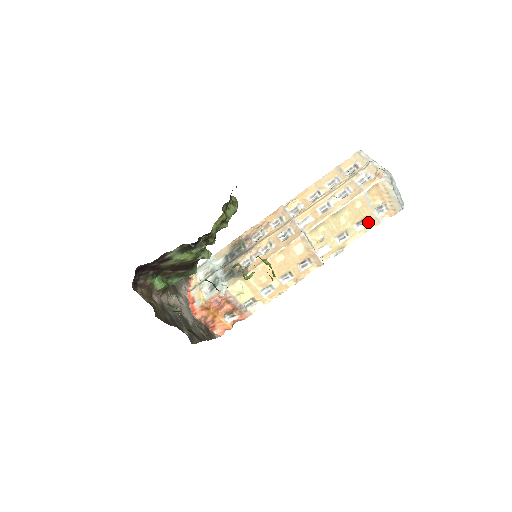
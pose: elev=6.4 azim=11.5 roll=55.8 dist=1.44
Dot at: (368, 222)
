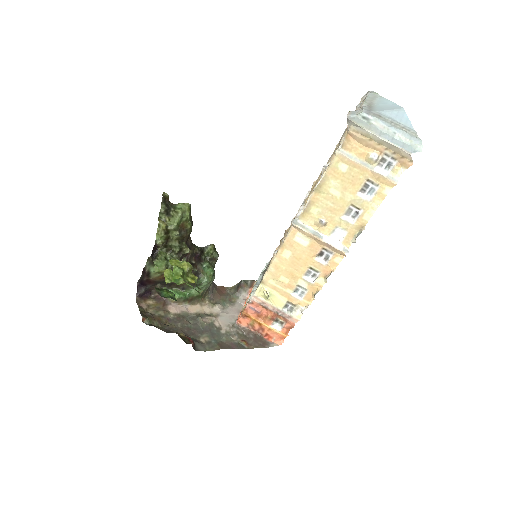
Dot at: (377, 185)
